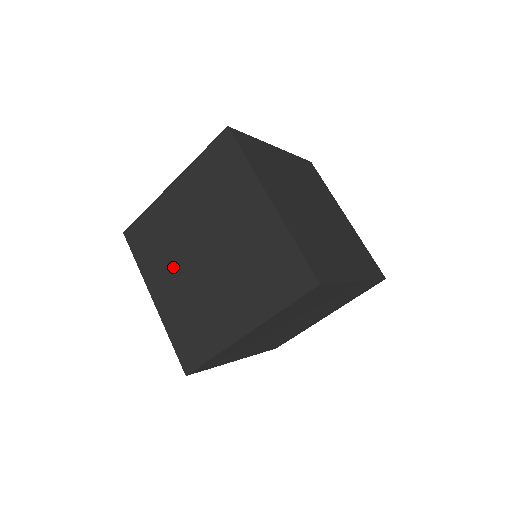
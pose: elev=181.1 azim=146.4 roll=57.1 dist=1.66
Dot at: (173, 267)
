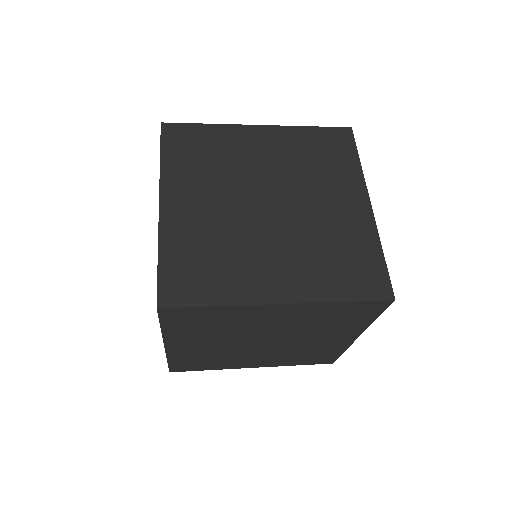
Dot at: occluded
